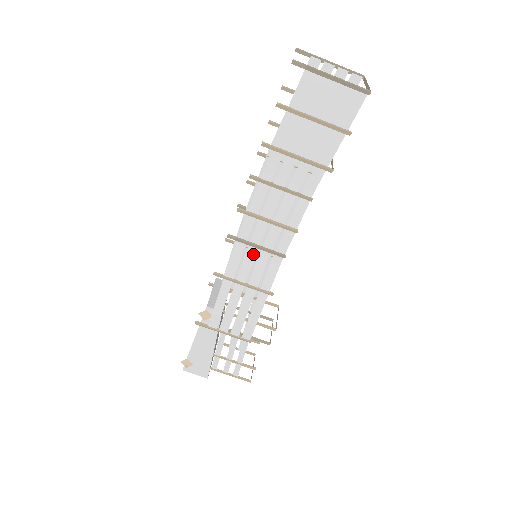
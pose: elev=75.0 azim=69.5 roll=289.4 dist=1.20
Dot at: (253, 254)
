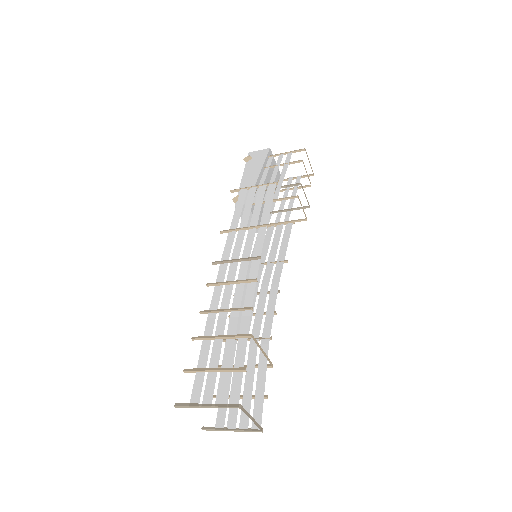
Dot at: (257, 286)
